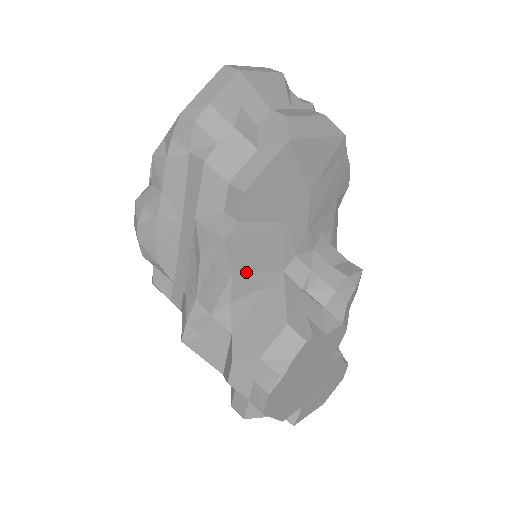
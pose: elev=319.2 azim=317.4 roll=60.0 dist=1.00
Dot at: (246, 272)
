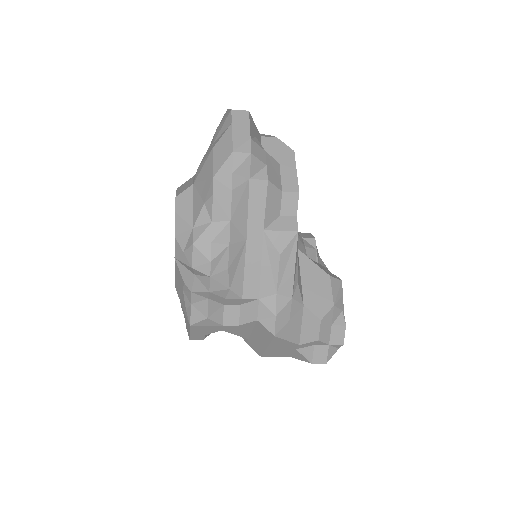
Dot at: occluded
